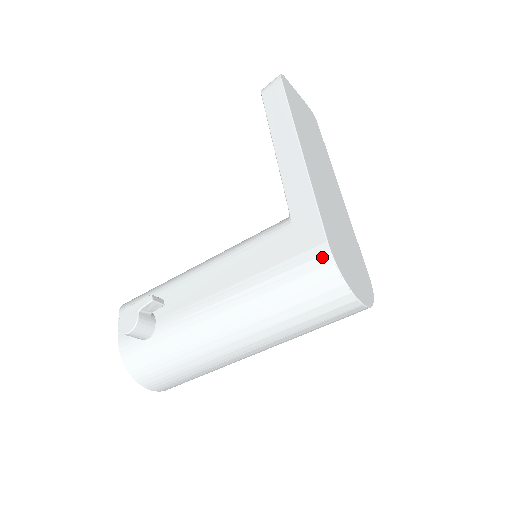
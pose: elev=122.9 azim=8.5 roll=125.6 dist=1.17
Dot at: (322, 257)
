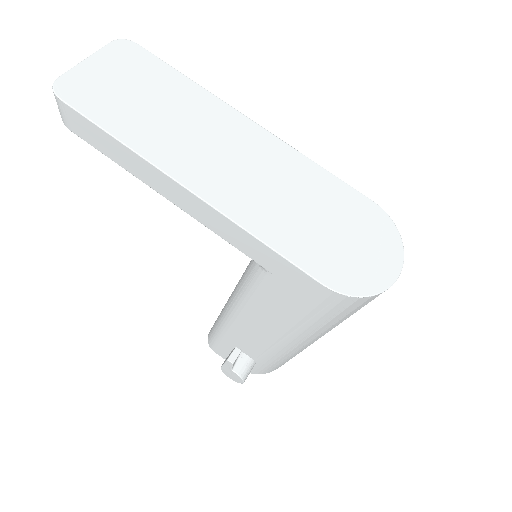
Dot at: (331, 297)
